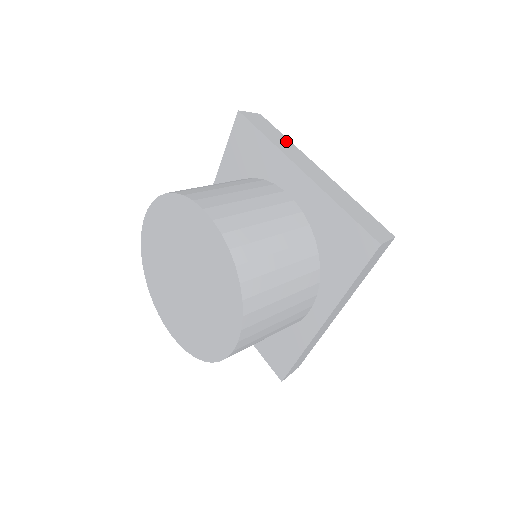
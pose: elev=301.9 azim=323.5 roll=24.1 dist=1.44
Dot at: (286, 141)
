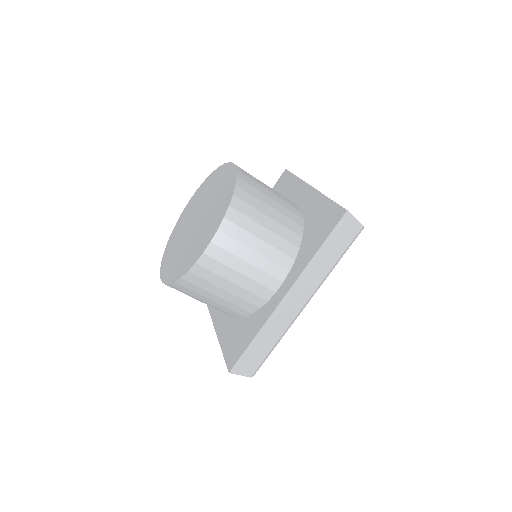
Dot at: occluded
